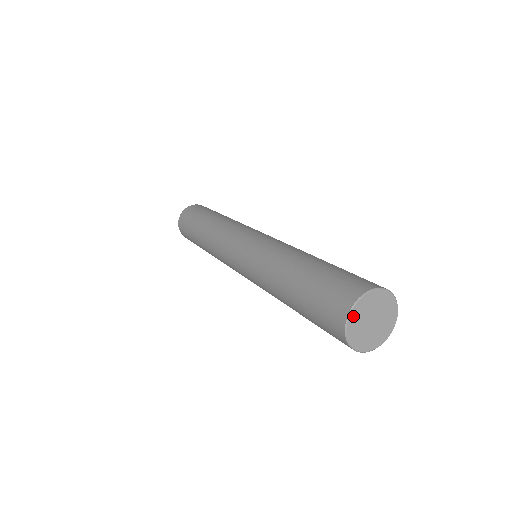
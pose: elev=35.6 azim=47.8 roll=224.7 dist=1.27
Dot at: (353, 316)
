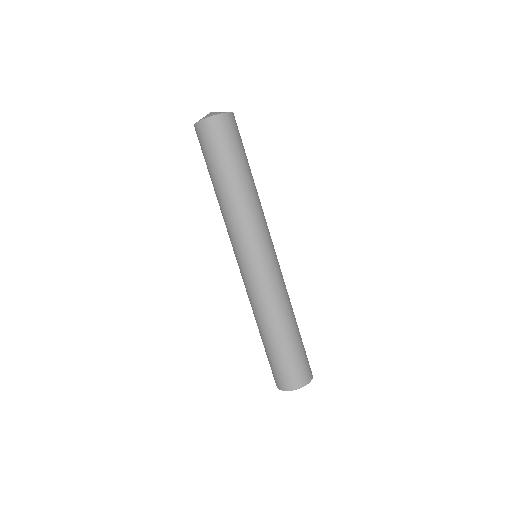
Dot at: (294, 389)
